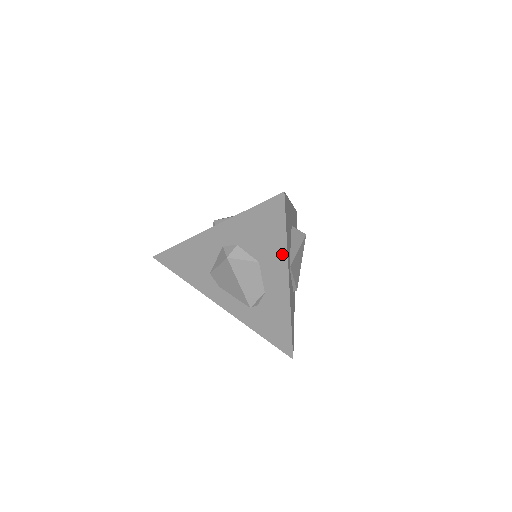
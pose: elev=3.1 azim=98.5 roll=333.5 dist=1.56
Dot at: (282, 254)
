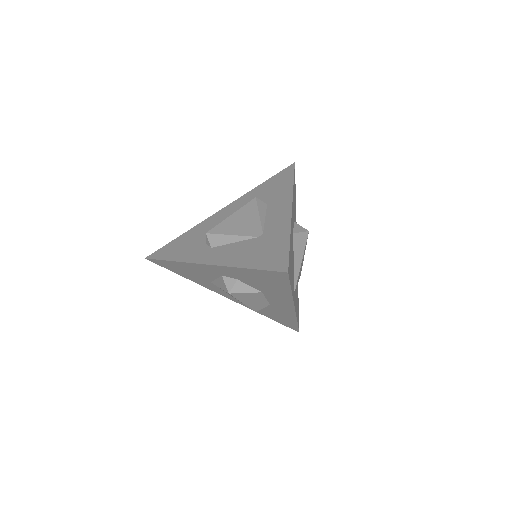
Dot at: (287, 296)
